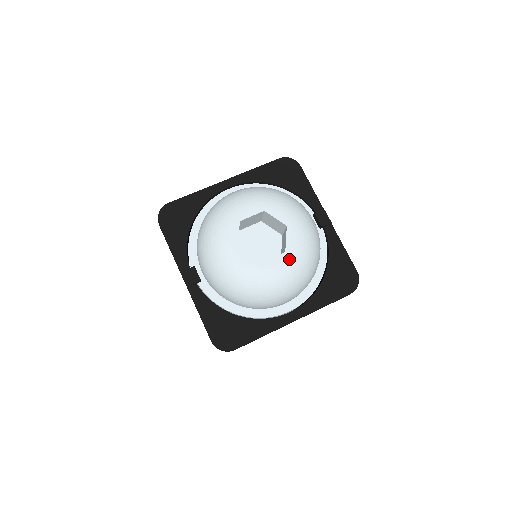
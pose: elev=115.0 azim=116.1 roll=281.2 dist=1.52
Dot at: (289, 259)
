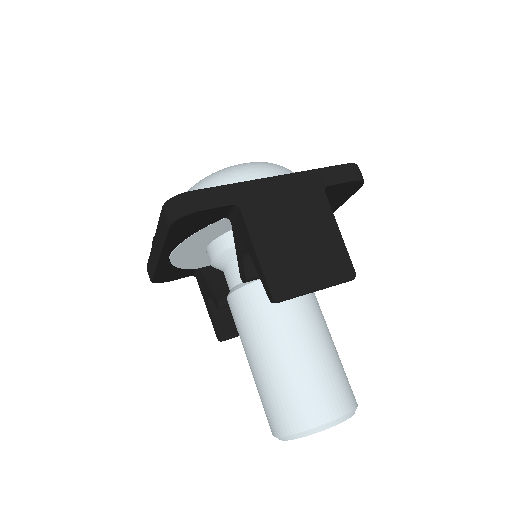
Dot at: occluded
